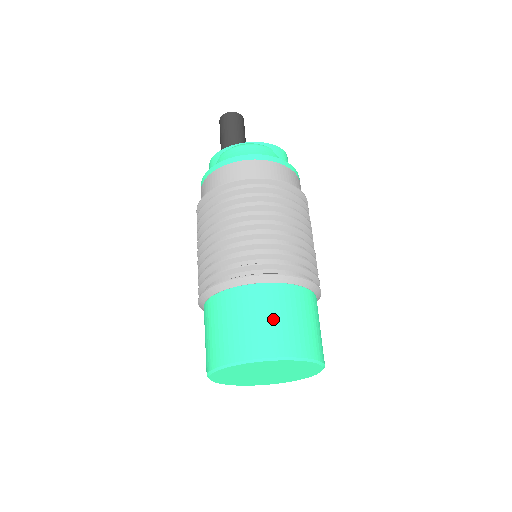
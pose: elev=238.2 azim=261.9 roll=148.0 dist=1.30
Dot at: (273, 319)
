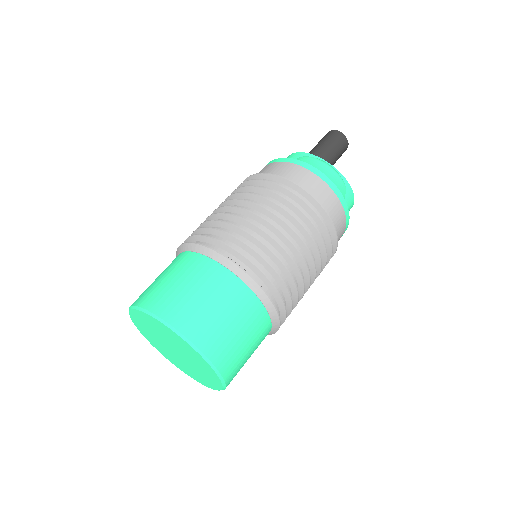
Dot at: (220, 312)
